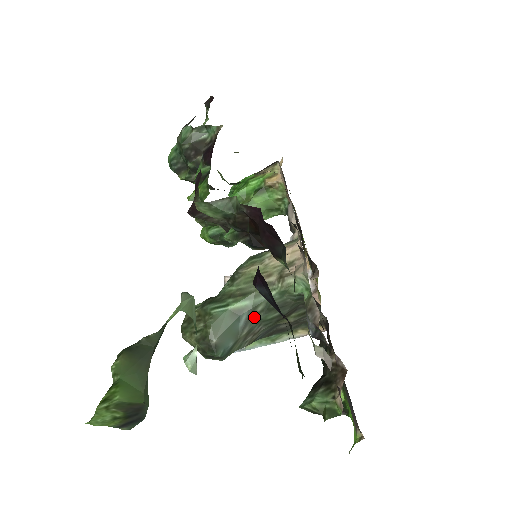
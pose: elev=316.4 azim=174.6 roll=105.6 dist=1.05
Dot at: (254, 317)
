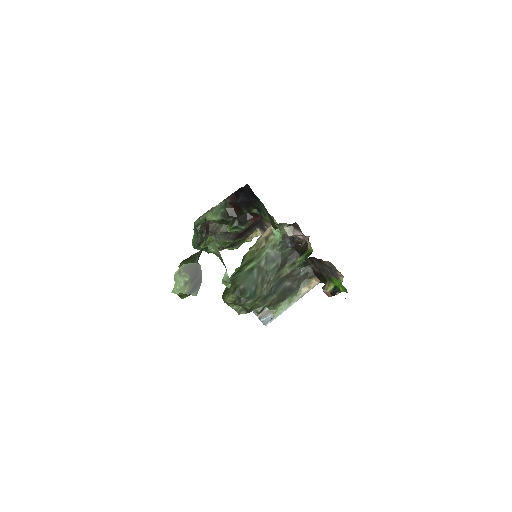
Dot at: (262, 270)
